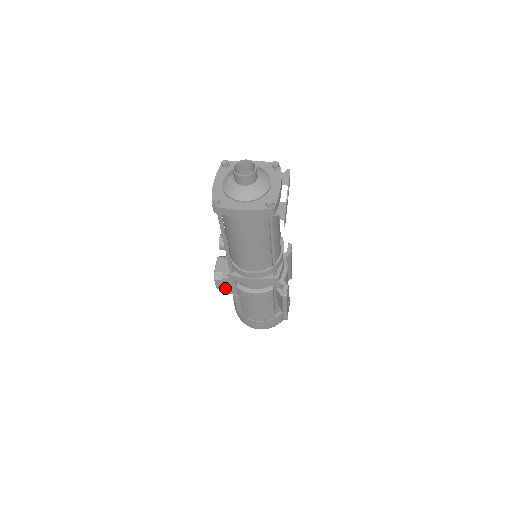
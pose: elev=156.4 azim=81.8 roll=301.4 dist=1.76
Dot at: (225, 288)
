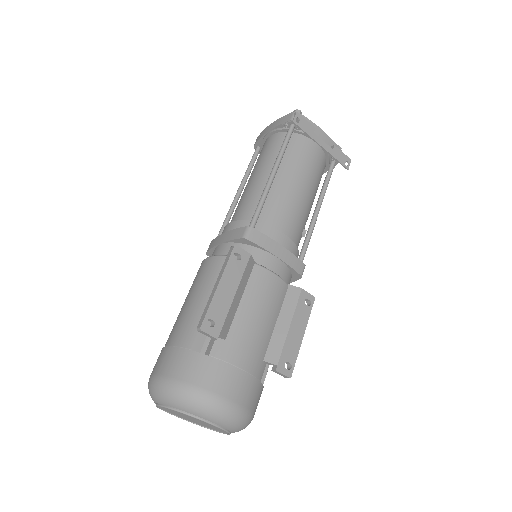
Dot at: occluded
